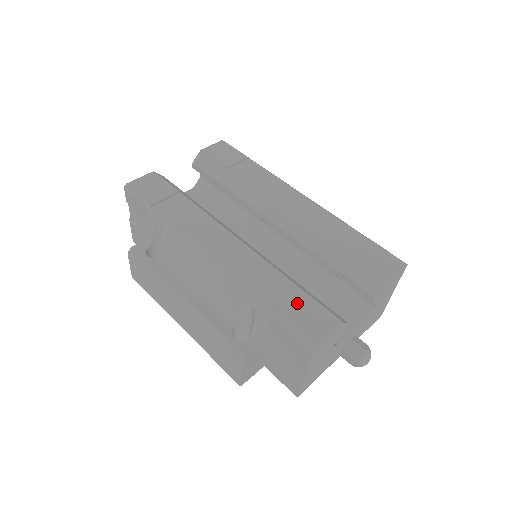
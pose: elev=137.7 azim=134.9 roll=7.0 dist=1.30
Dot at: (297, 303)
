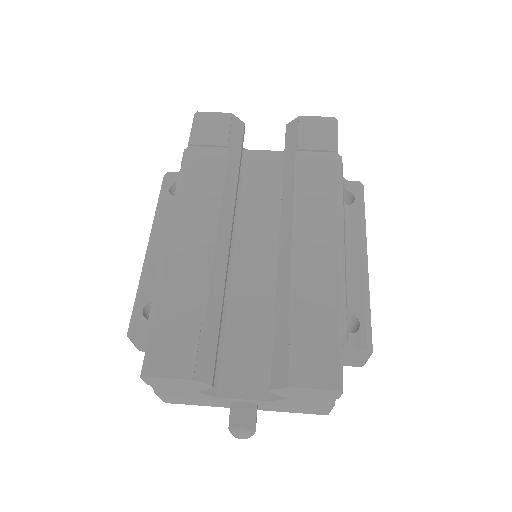
Dot at: (181, 326)
